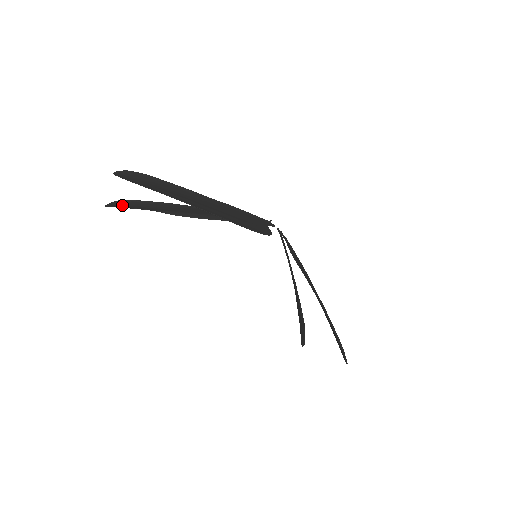
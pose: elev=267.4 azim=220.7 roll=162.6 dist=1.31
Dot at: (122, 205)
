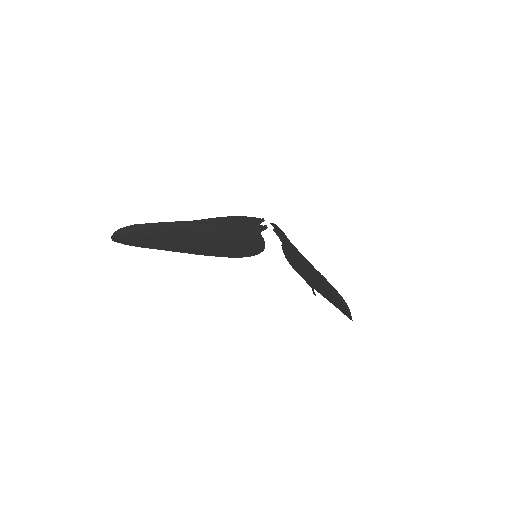
Dot at: occluded
